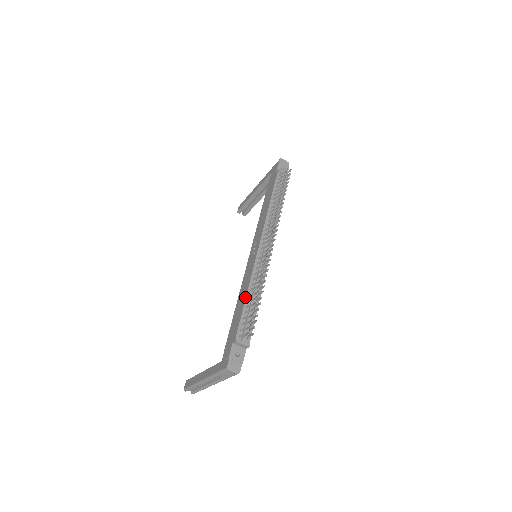
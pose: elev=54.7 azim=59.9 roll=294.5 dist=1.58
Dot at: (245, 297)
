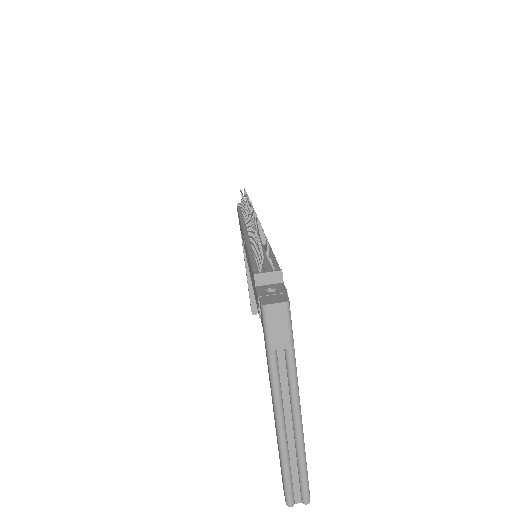
Dot at: occluded
